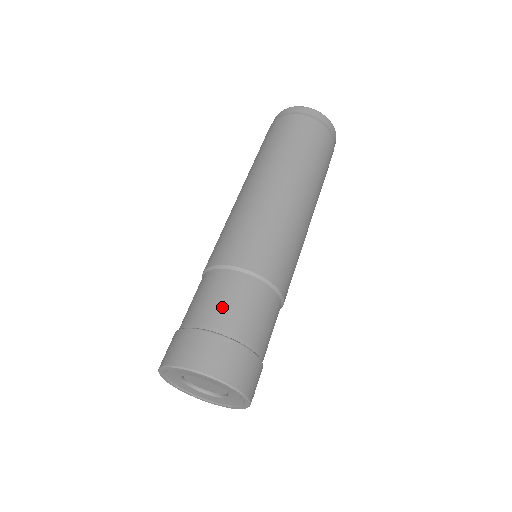
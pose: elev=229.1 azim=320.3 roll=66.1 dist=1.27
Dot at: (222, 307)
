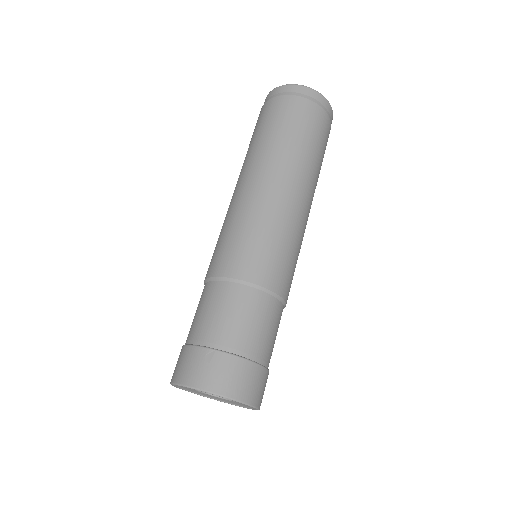
Dot at: (206, 320)
